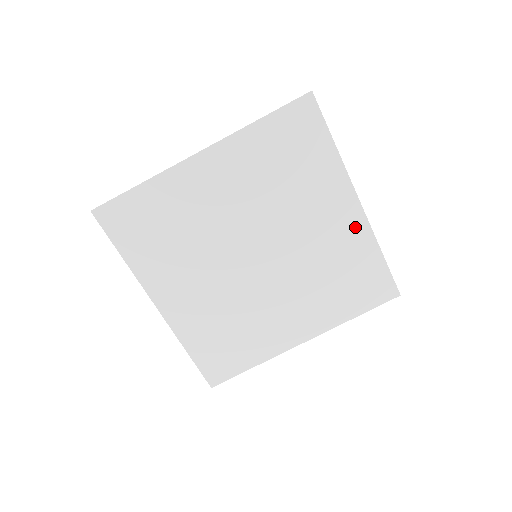
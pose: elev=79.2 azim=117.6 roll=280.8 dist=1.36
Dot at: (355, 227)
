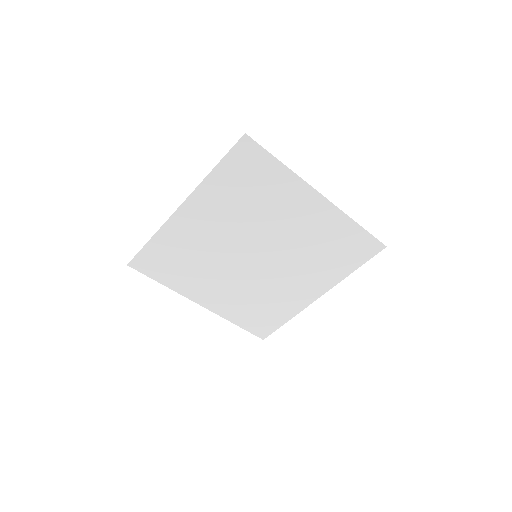
Dot at: (326, 213)
